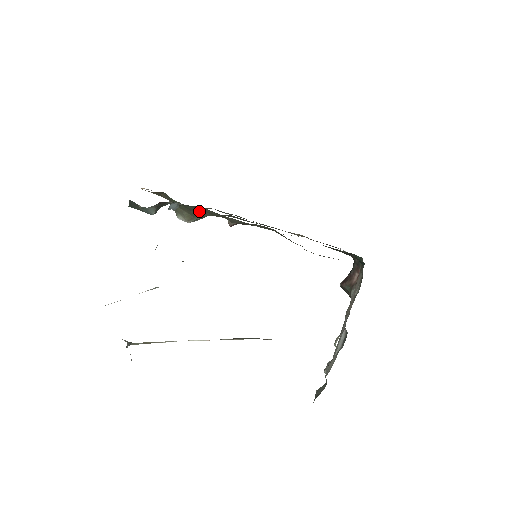
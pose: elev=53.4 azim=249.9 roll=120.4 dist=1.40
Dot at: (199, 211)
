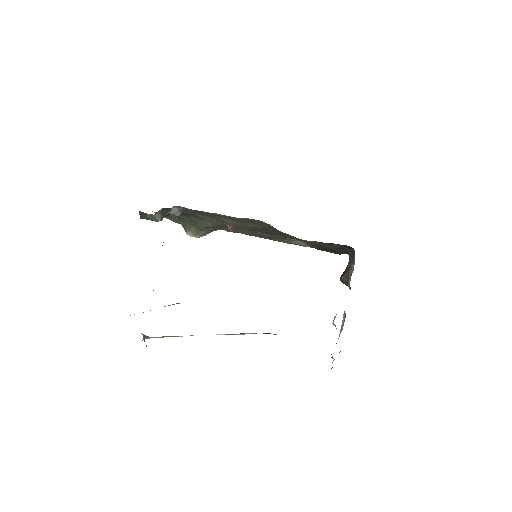
Dot at: (202, 222)
